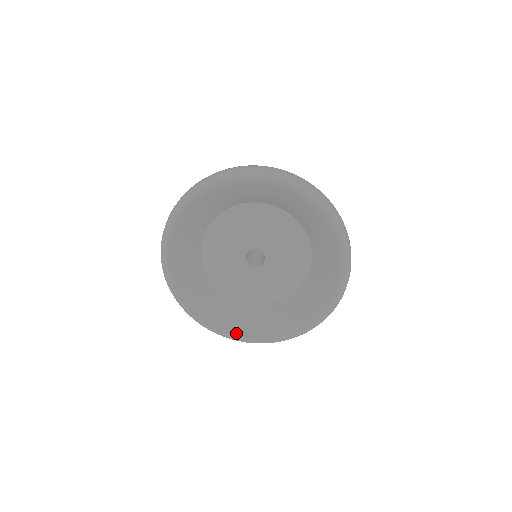
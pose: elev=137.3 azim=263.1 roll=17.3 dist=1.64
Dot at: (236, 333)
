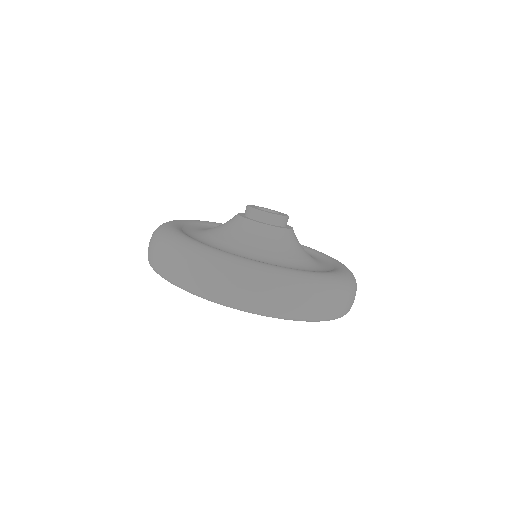
Dot at: occluded
